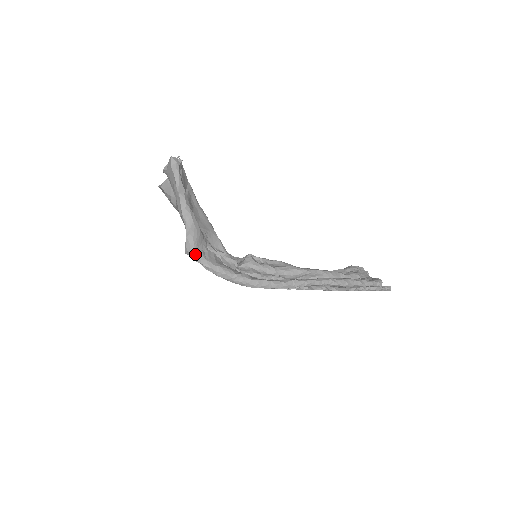
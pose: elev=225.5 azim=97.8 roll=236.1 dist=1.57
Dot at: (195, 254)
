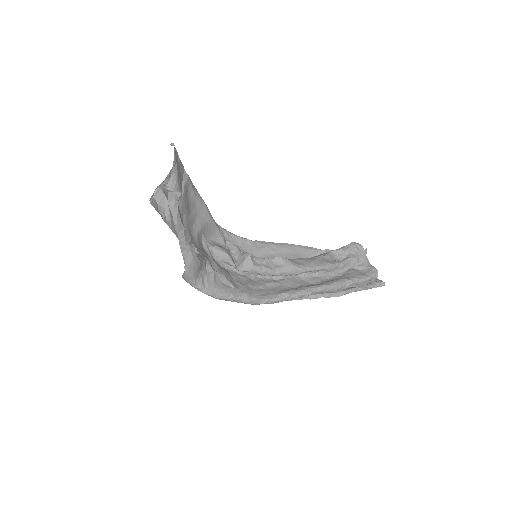
Dot at: (194, 284)
